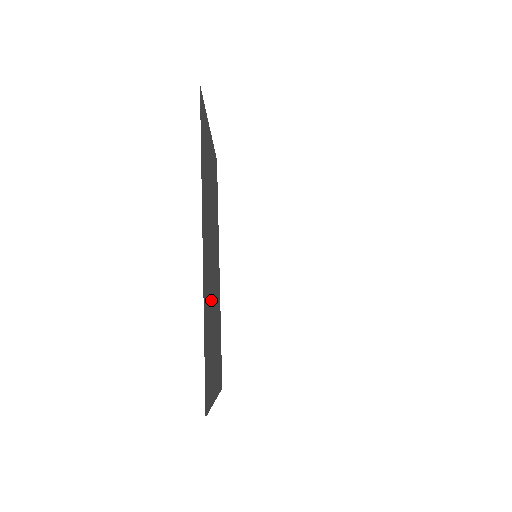
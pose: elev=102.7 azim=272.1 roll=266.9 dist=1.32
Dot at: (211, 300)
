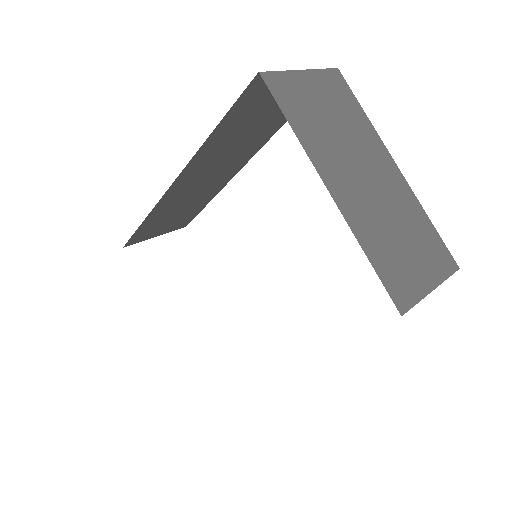
Dot at: occluded
